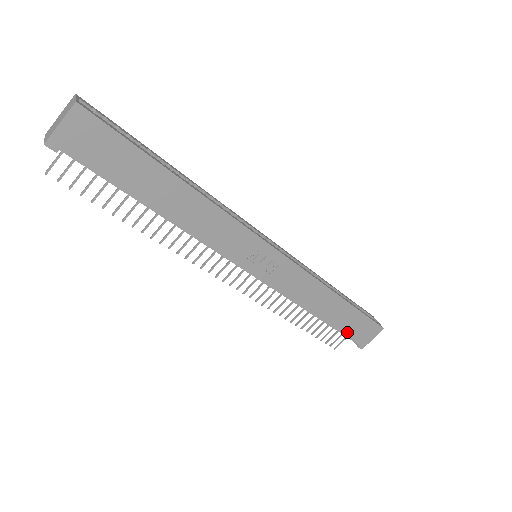
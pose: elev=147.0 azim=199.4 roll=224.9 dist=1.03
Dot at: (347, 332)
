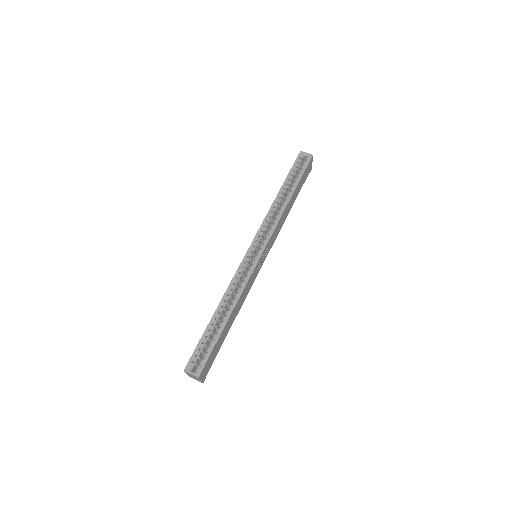
Dot at: occluded
